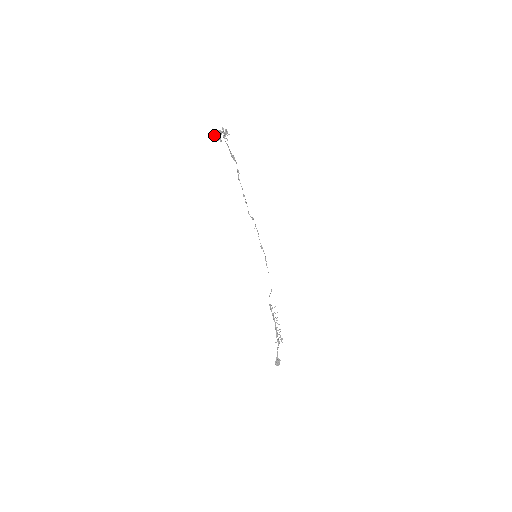
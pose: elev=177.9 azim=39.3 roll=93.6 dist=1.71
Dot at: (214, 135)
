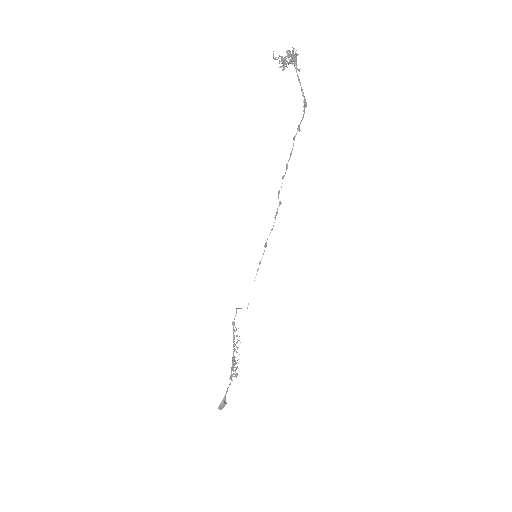
Dot at: (279, 55)
